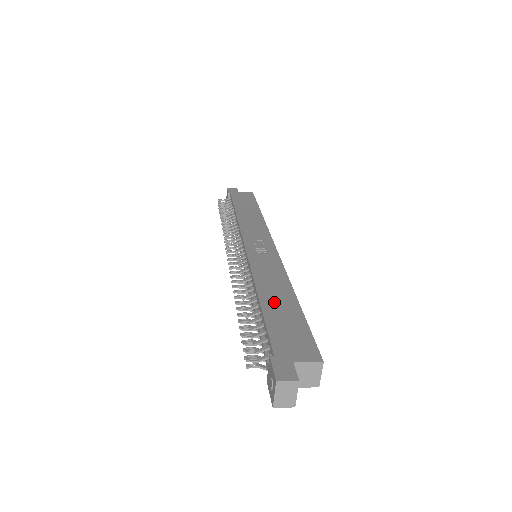
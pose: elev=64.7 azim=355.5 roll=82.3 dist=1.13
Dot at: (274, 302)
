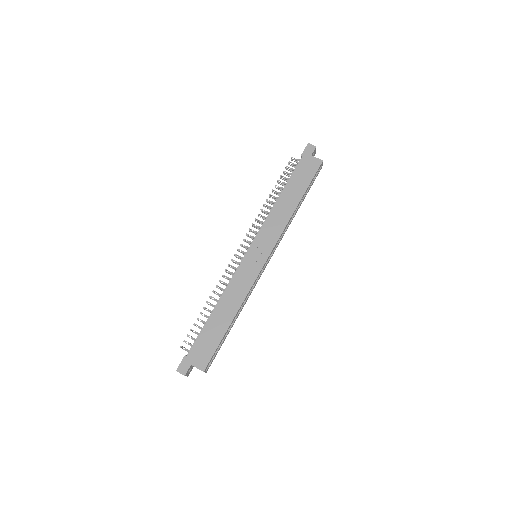
Dot at: (218, 318)
